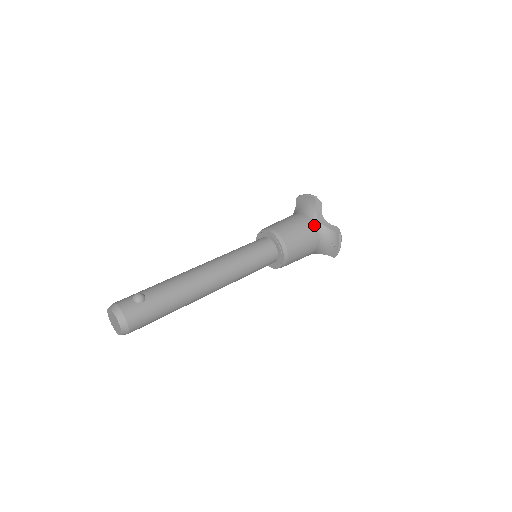
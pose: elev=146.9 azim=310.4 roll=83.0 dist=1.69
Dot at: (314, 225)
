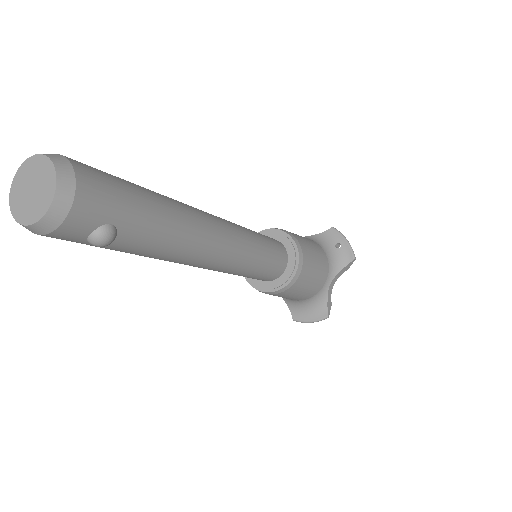
Dot at: occluded
